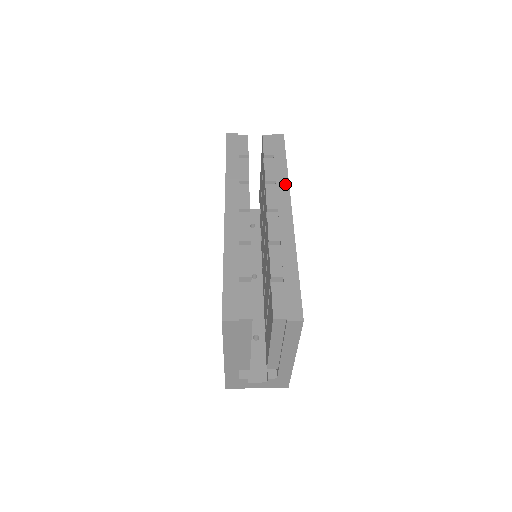
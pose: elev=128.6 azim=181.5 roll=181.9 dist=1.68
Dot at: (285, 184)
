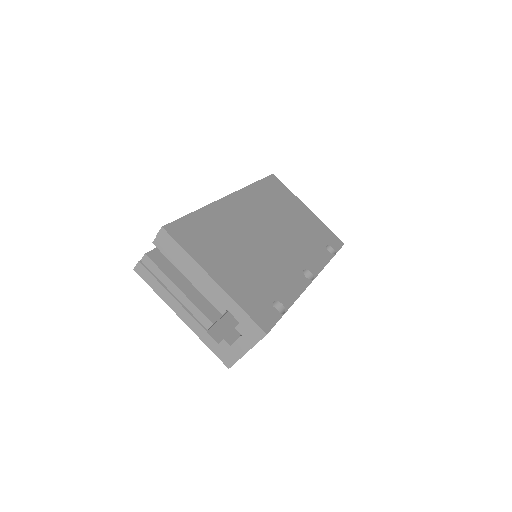
Dot at: occluded
